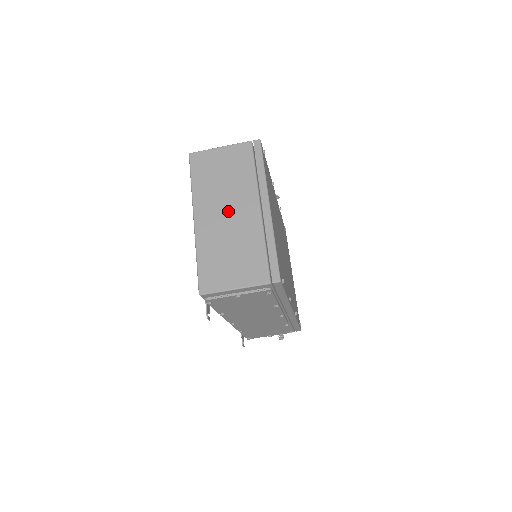
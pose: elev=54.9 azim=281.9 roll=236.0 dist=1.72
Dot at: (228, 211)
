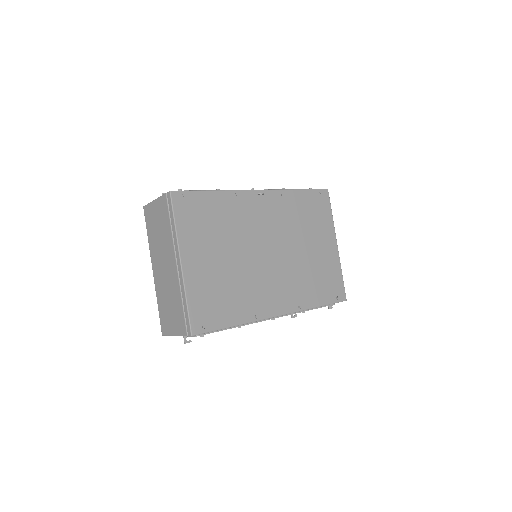
Dot at: (164, 265)
